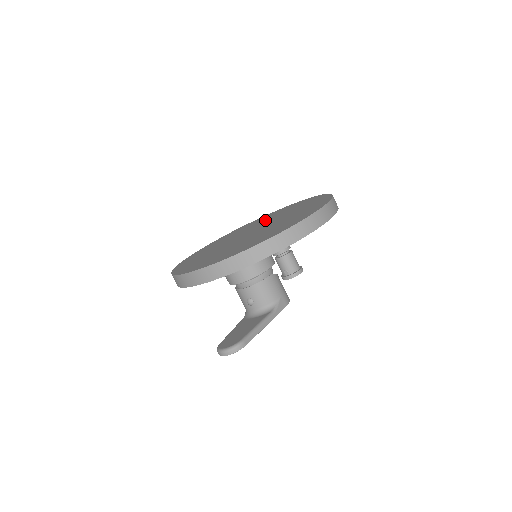
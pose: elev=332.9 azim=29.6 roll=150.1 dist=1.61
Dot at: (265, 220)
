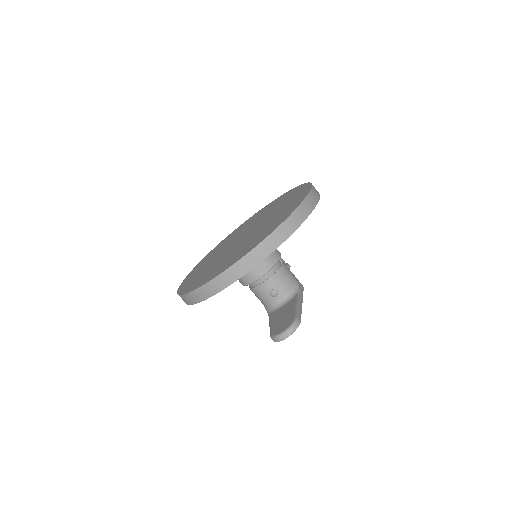
Dot at: (241, 230)
